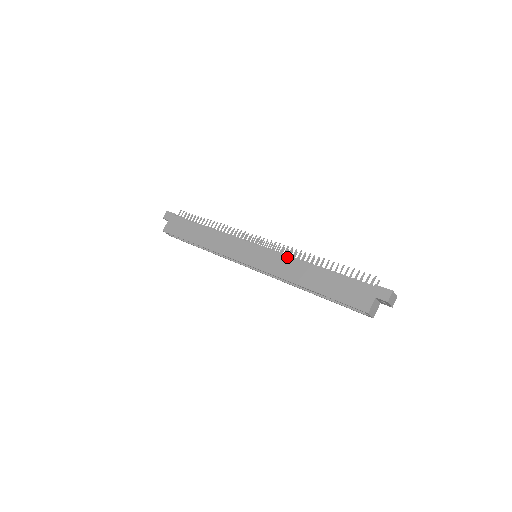
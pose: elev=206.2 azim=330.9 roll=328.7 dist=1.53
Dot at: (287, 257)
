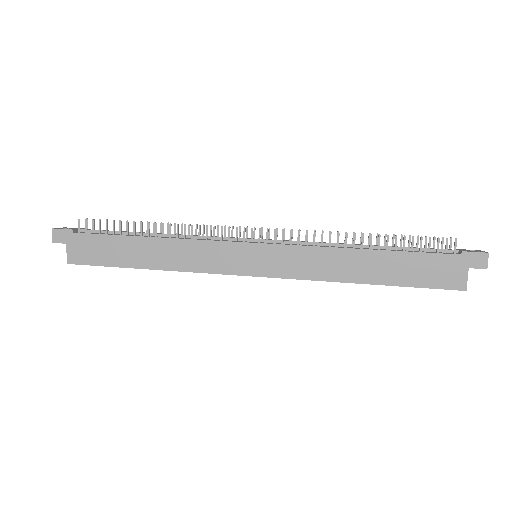
Dot at: (315, 249)
